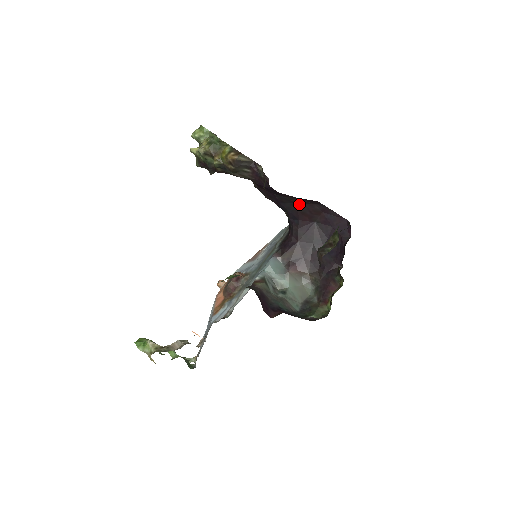
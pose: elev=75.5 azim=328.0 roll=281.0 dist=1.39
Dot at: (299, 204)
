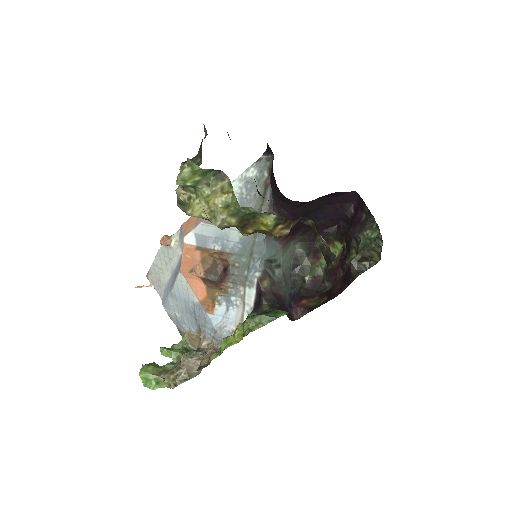
Dot at: occluded
